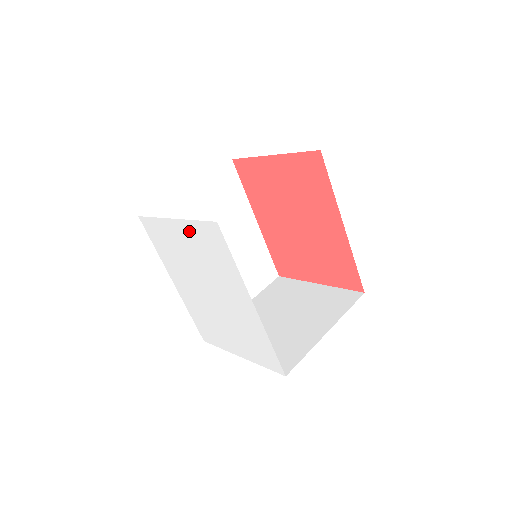
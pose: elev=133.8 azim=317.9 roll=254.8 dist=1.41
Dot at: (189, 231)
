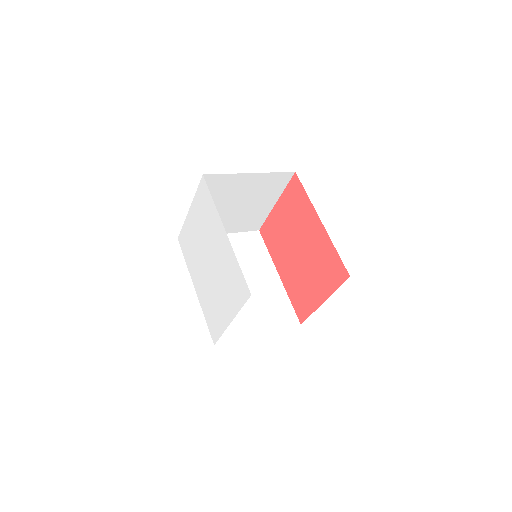
Dot at: (195, 208)
